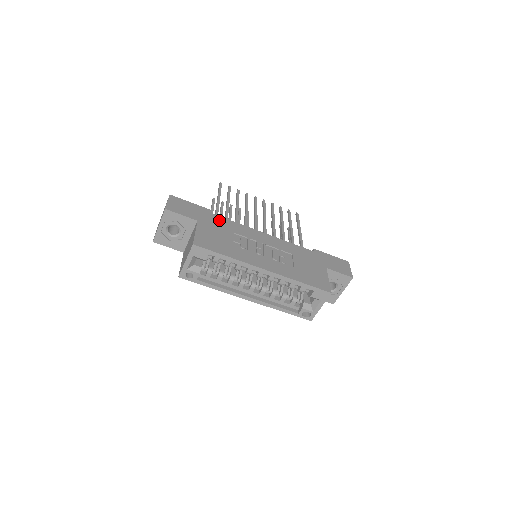
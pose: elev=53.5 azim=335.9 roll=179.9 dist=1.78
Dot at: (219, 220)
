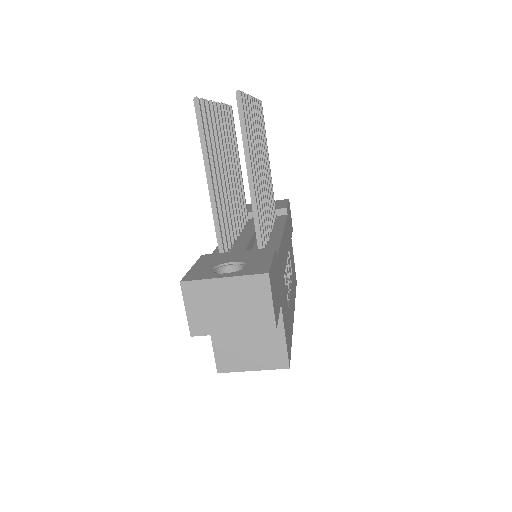
Dot at: (280, 265)
